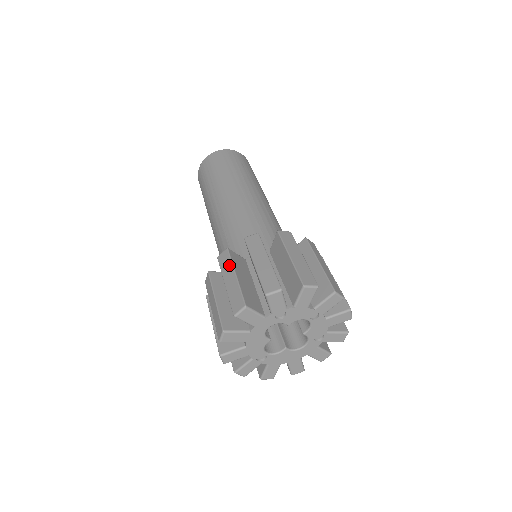
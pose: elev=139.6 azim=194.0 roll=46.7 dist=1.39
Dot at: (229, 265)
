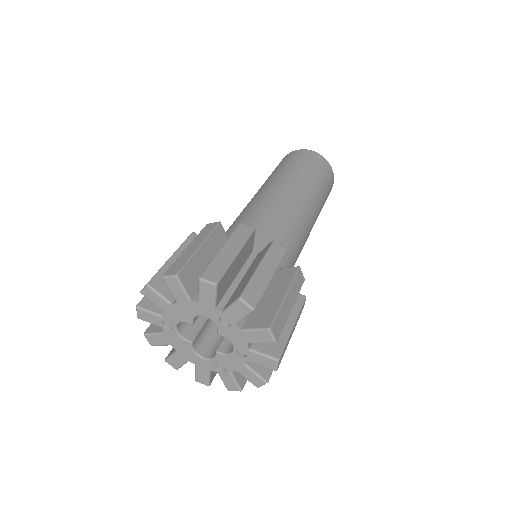
Dot at: (242, 240)
